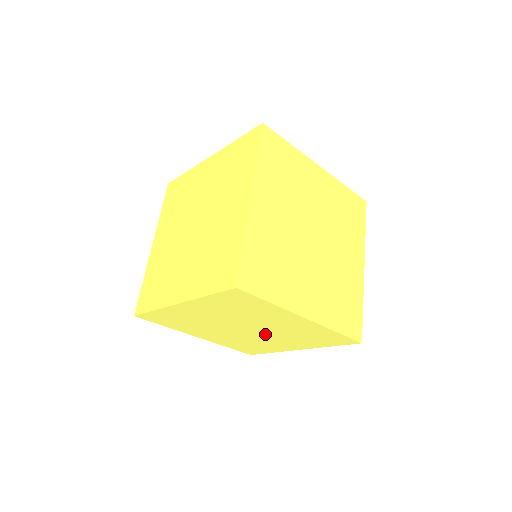
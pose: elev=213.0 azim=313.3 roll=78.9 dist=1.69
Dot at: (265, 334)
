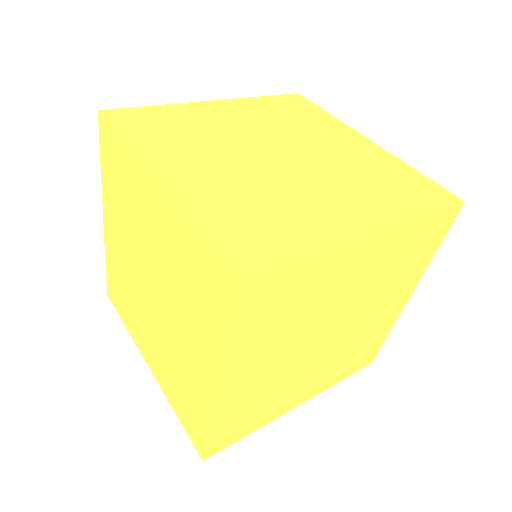
Dot at: occluded
